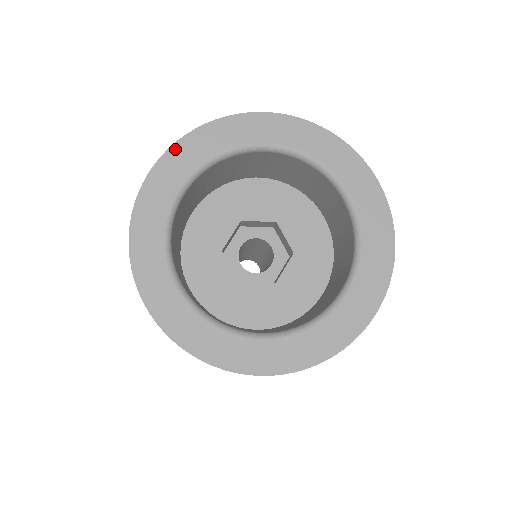
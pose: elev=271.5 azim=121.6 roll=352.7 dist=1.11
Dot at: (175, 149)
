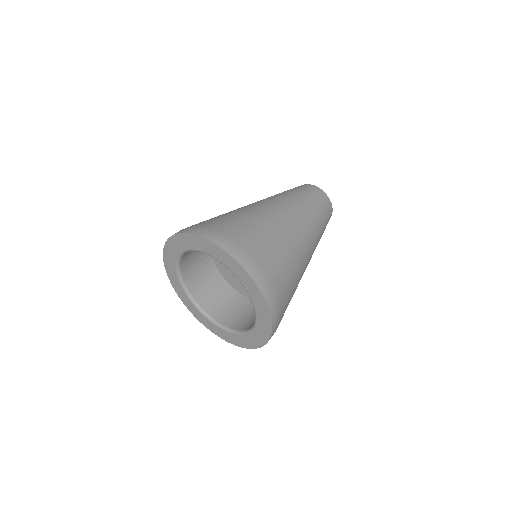
Dot at: (196, 237)
